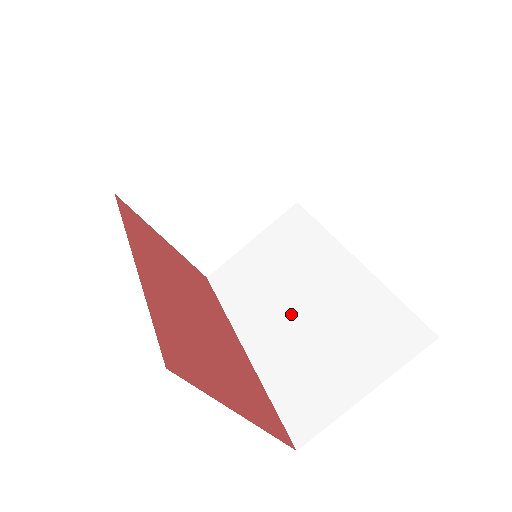
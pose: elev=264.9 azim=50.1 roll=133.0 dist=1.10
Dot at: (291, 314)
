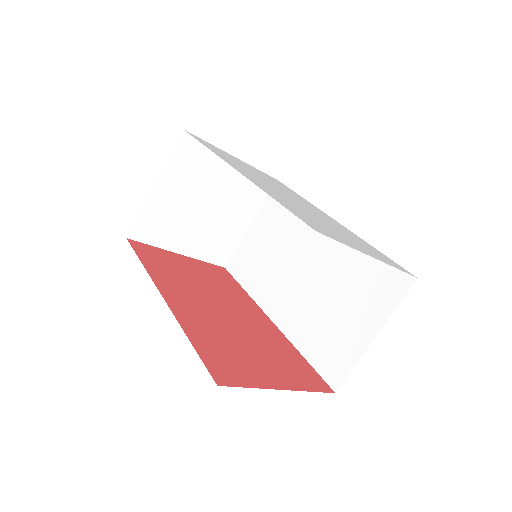
Dot at: (301, 285)
